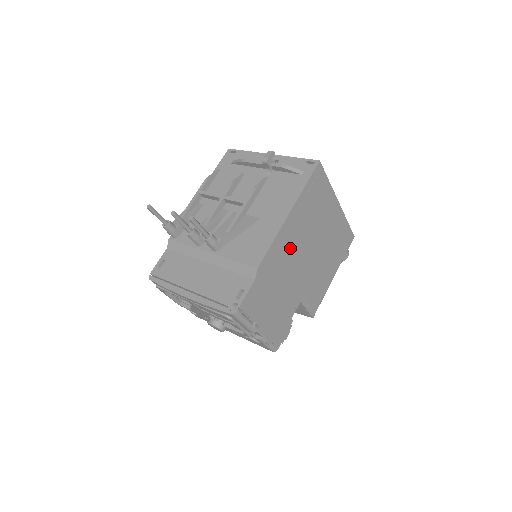
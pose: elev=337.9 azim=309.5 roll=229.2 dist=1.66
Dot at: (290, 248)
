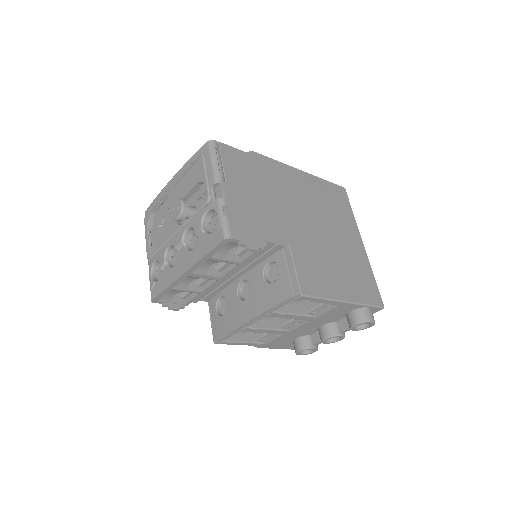
Dot at: (293, 190)
